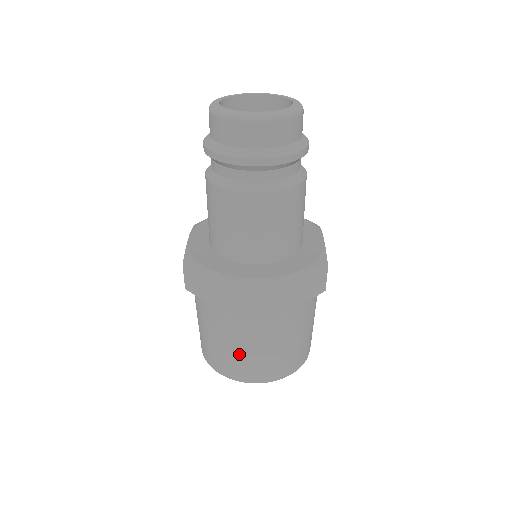
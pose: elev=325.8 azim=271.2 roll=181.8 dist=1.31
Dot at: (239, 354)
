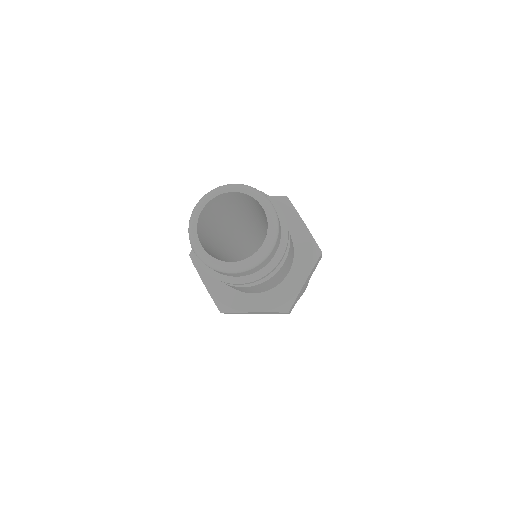
Dot at: occluded
